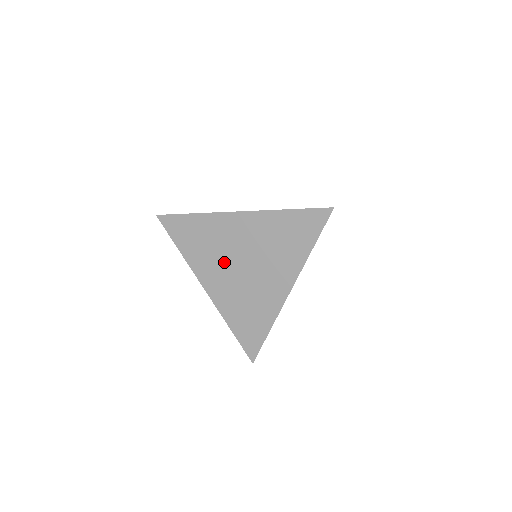
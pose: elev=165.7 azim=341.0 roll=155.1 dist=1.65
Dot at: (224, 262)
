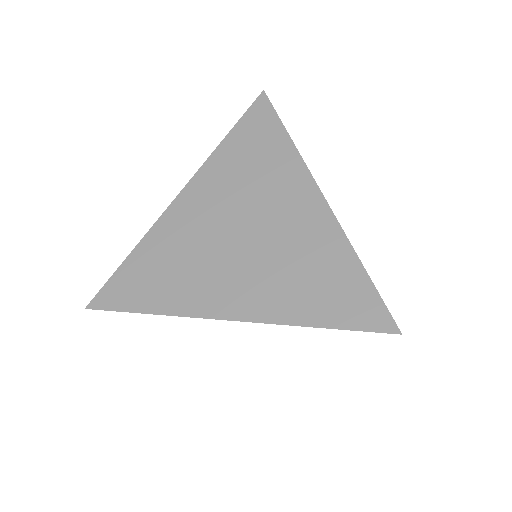
Dot at: (216, 258)
